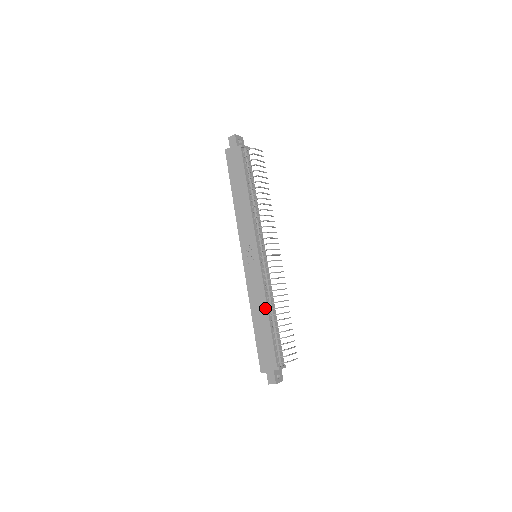
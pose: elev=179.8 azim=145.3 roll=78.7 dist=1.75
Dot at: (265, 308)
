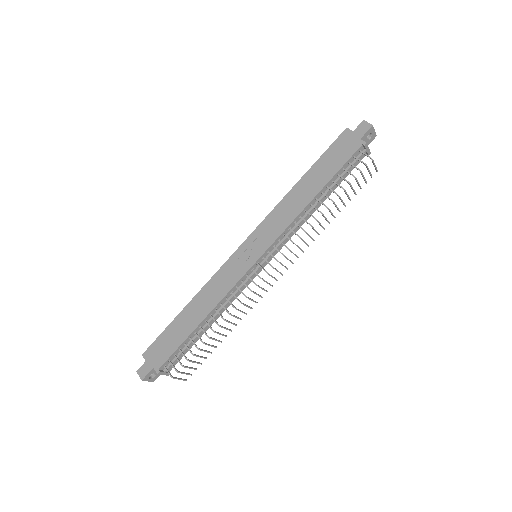
Dot at: (208, 310)
